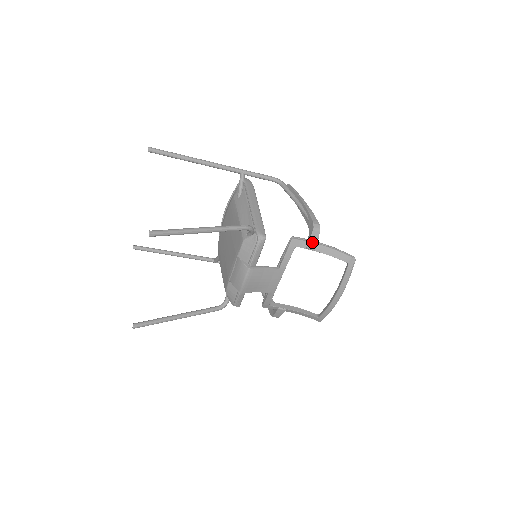
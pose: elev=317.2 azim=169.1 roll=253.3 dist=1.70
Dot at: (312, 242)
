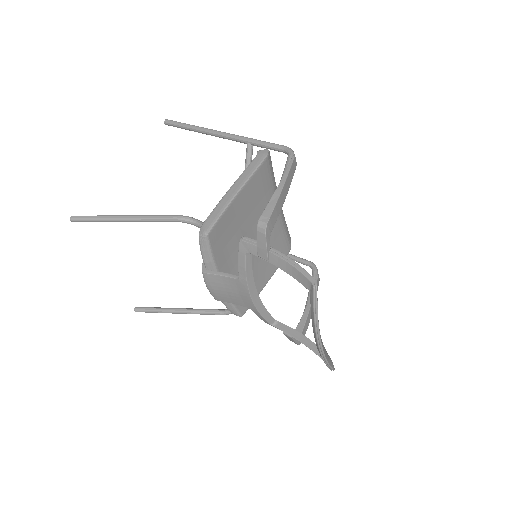
Dot at: (261, 248)
